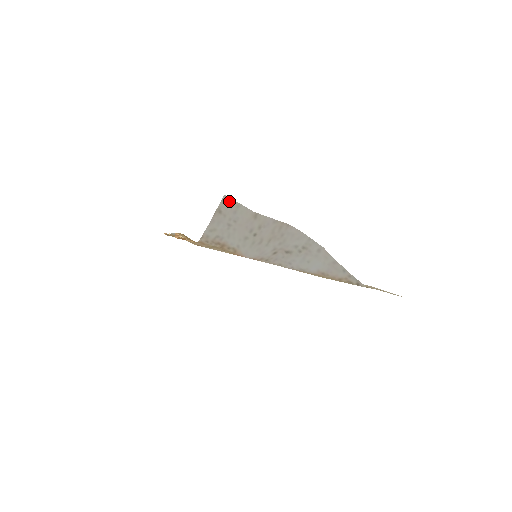
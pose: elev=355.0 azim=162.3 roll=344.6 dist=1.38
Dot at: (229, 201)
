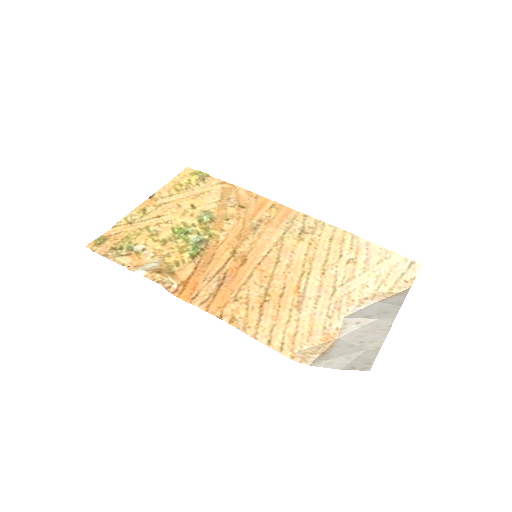
Dot at: (368, 366)
